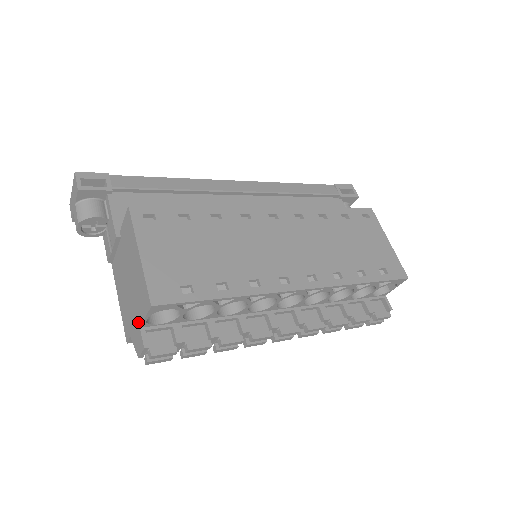
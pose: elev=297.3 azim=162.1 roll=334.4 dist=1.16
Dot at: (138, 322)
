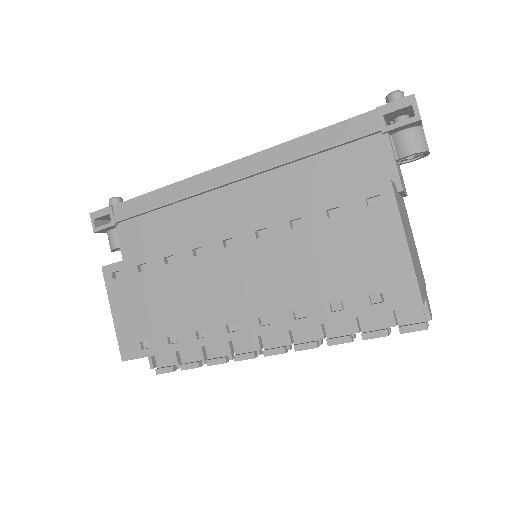
Dot at: occluded
